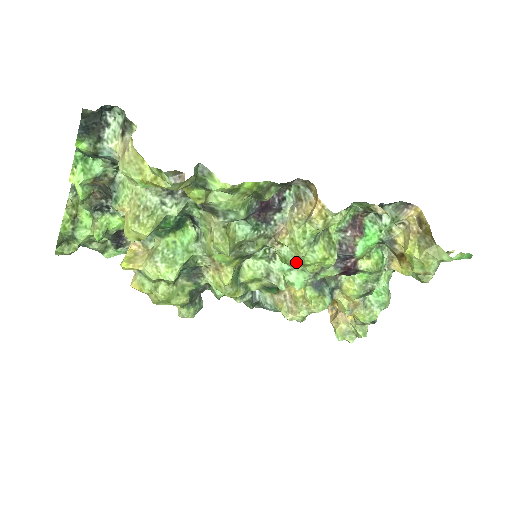
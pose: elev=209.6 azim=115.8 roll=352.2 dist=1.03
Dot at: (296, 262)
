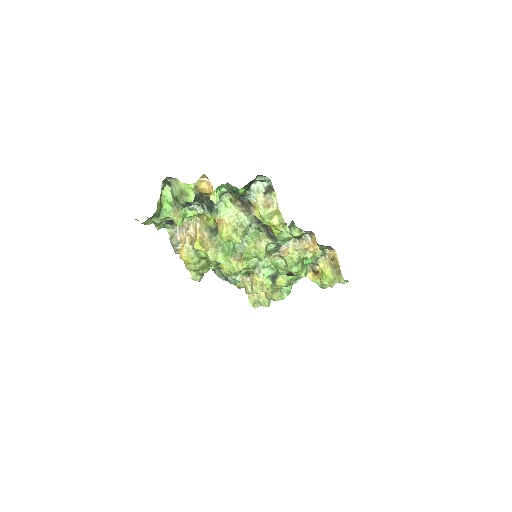
Dot at: (283, 268)
